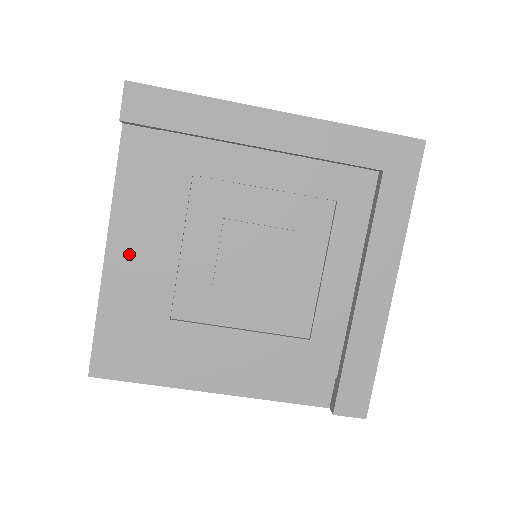
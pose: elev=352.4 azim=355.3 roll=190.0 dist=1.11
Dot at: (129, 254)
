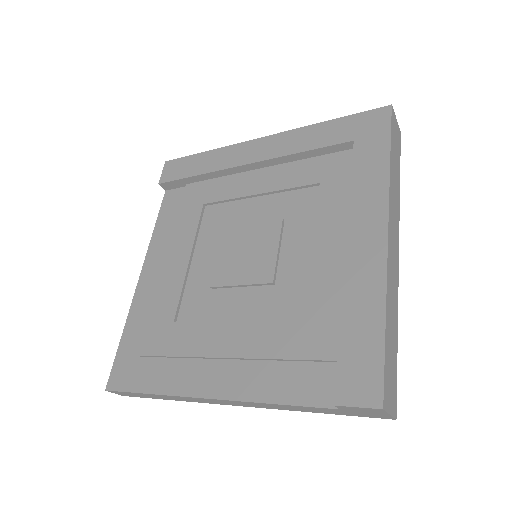
Dot at: (154, 275)
